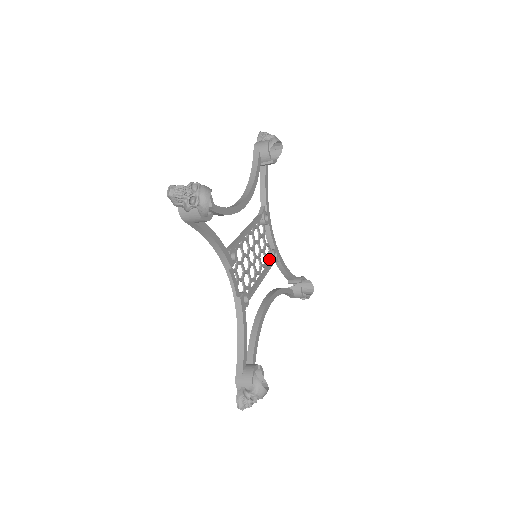
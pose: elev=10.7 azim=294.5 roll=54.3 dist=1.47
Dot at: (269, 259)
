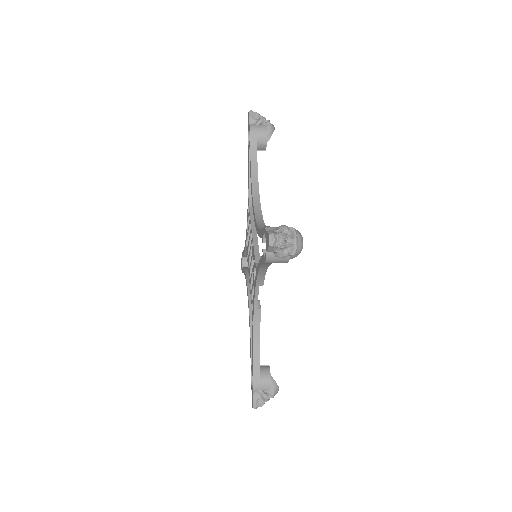
Dot at: occluded
